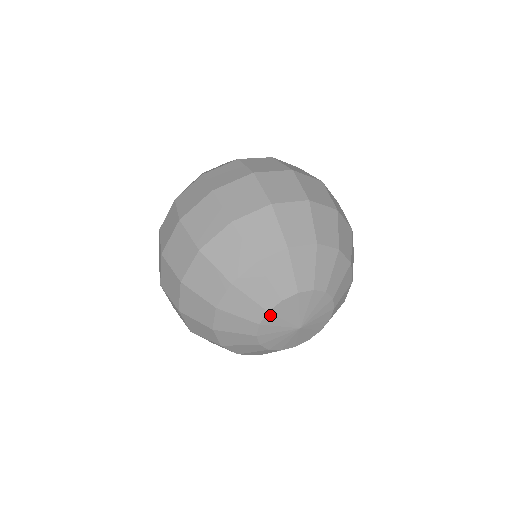
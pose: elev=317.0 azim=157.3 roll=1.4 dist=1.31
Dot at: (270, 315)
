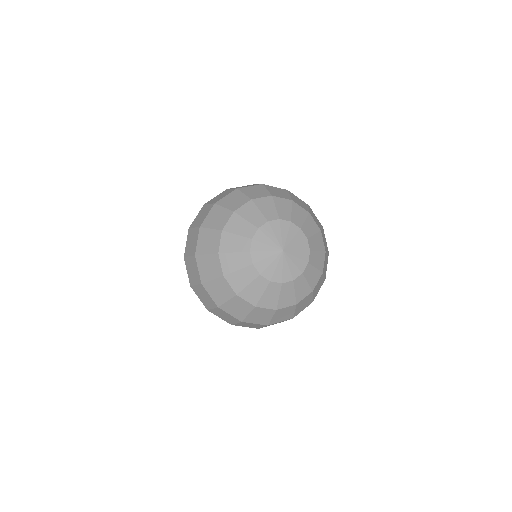
Dot at: (268, 225)
